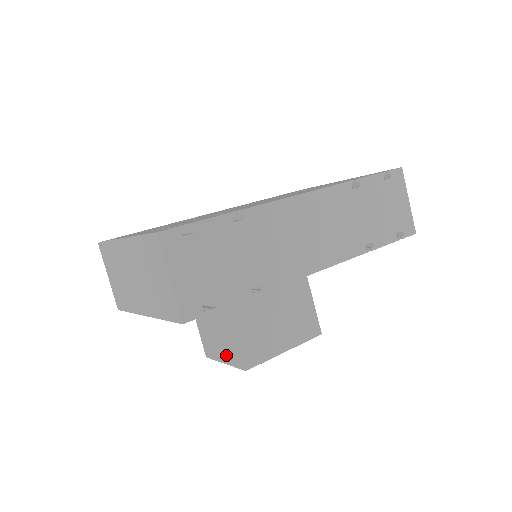
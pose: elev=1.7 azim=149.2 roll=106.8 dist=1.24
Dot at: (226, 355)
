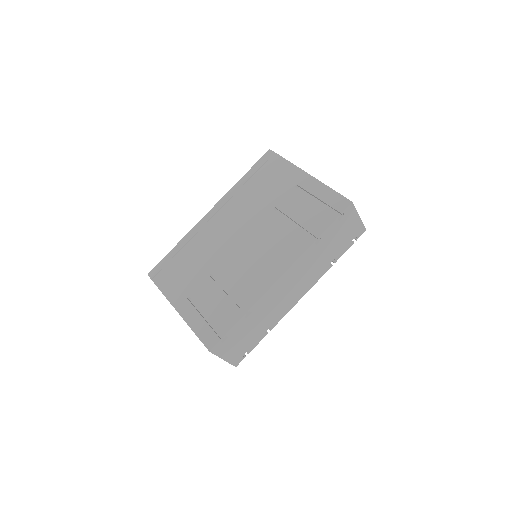
Dot at: occluded
